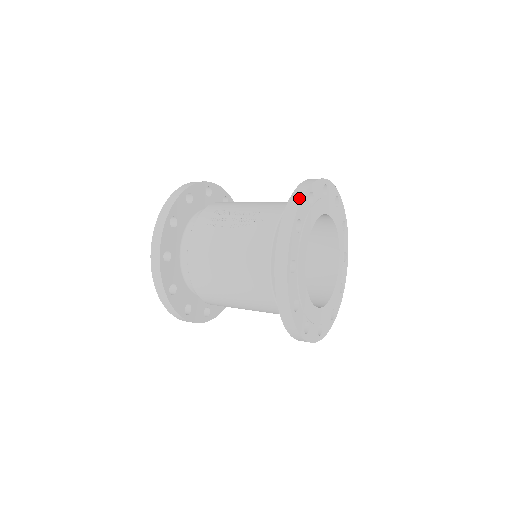
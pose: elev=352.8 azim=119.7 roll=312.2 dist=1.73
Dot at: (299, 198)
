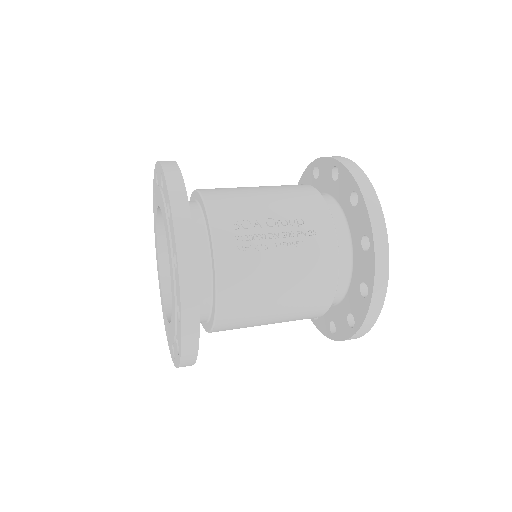
Dot at: (379, 209)
